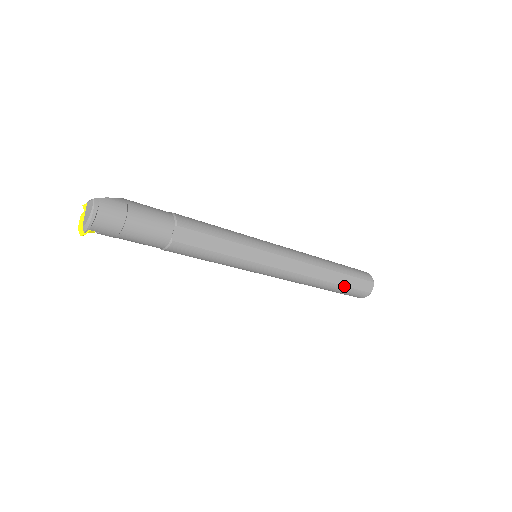
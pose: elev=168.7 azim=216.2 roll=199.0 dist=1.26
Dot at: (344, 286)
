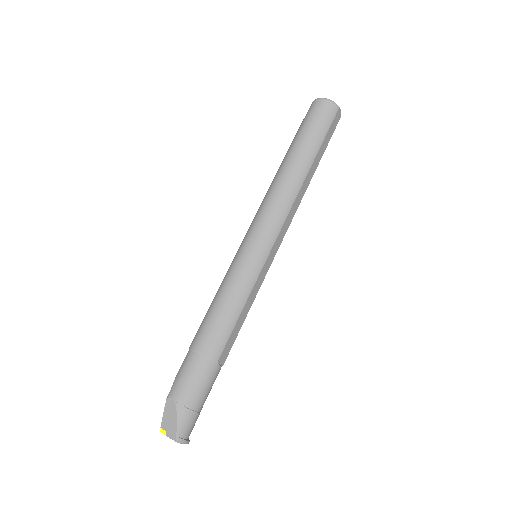
Dot at: occluded
